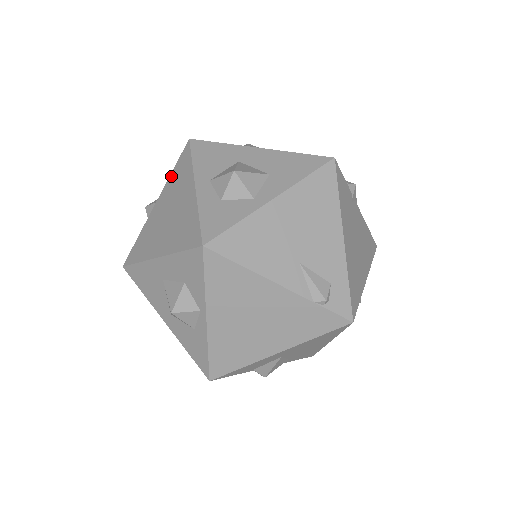
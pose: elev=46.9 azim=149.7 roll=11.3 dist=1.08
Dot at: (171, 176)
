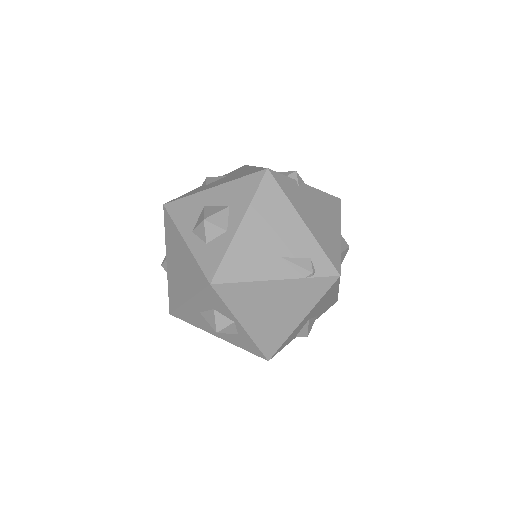
Dot at: (166, 237)
